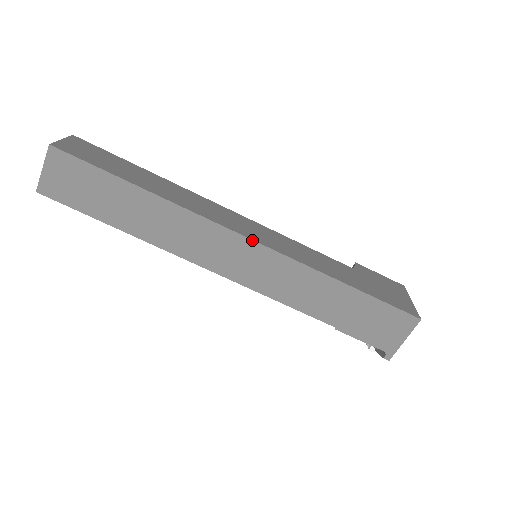
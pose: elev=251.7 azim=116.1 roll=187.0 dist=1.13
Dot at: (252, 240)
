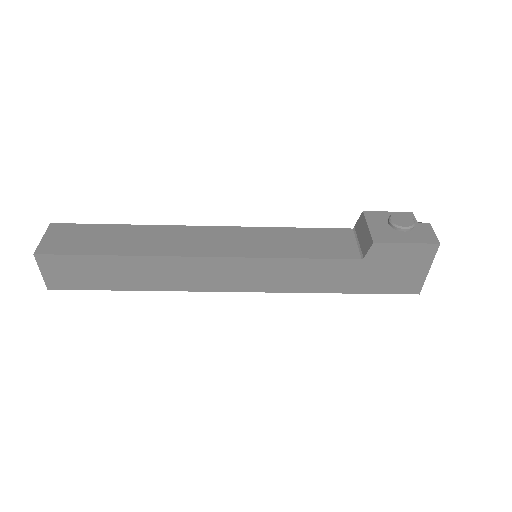
Dot at: occluded
